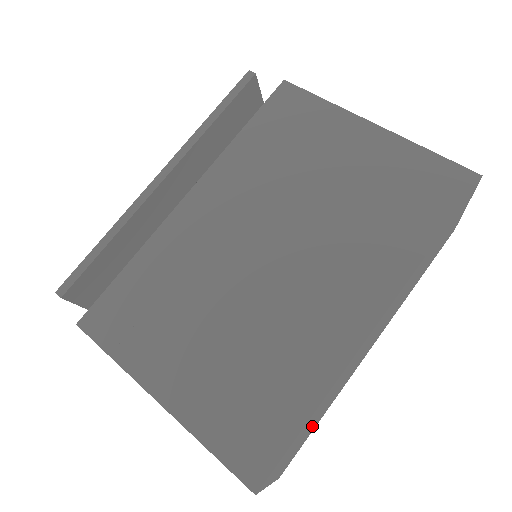
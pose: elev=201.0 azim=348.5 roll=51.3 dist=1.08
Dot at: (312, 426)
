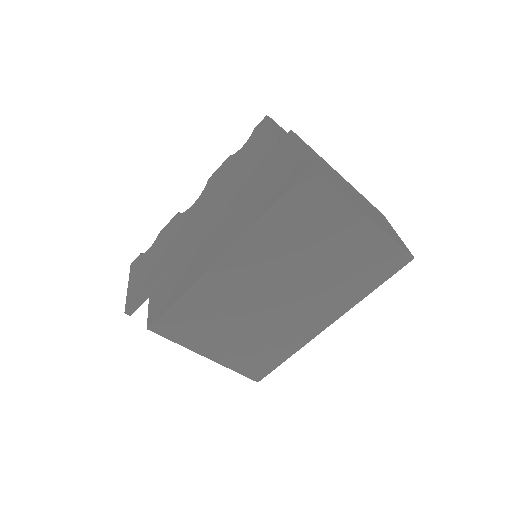
Dot at: occluded
